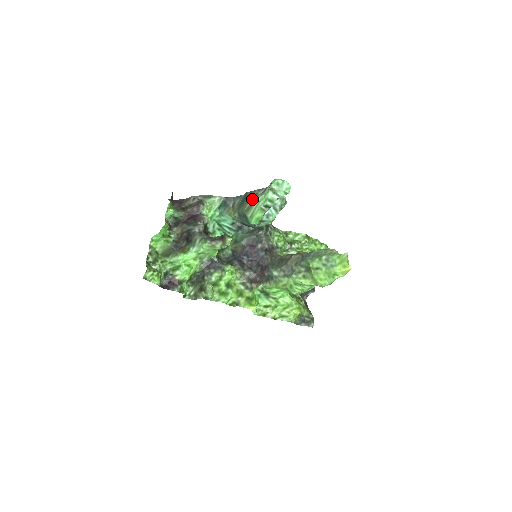
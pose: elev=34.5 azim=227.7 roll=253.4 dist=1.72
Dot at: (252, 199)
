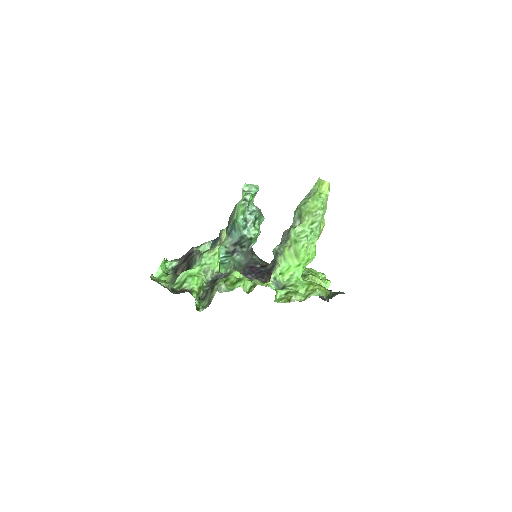
Dot at: (233, 209)
